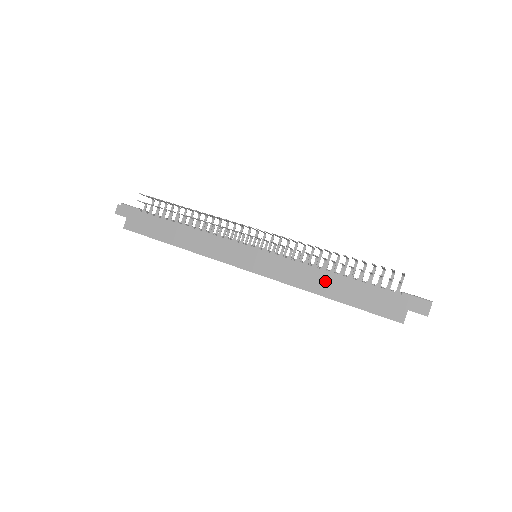
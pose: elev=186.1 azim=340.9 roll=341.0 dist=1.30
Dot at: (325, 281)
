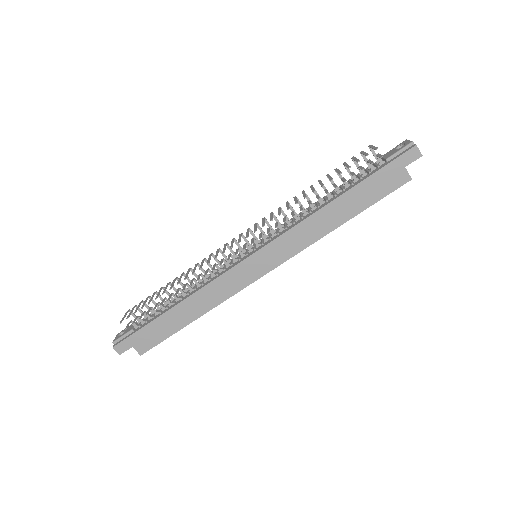
Dot at: (328, 216)
